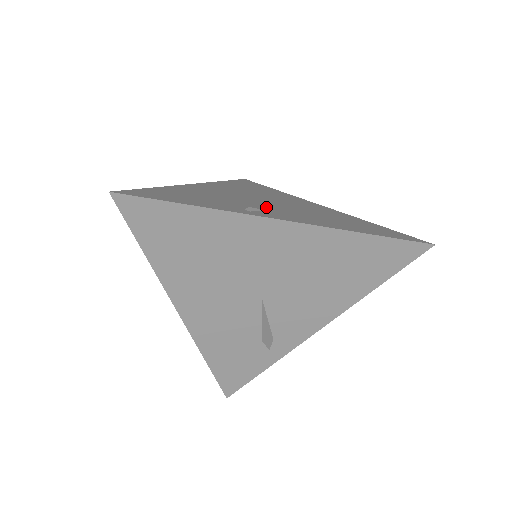
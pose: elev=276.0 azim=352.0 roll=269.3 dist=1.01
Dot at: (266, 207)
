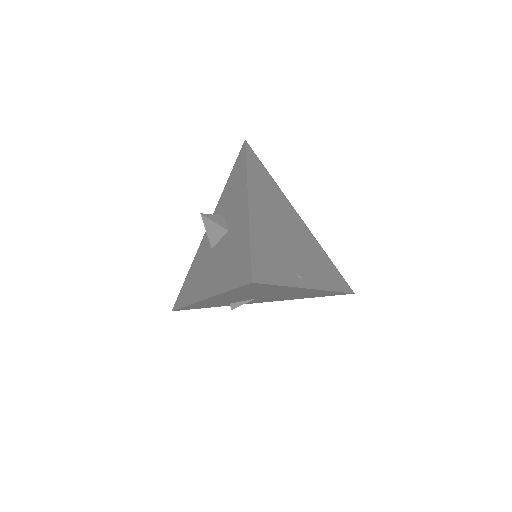
Dot at: (297, 256)
